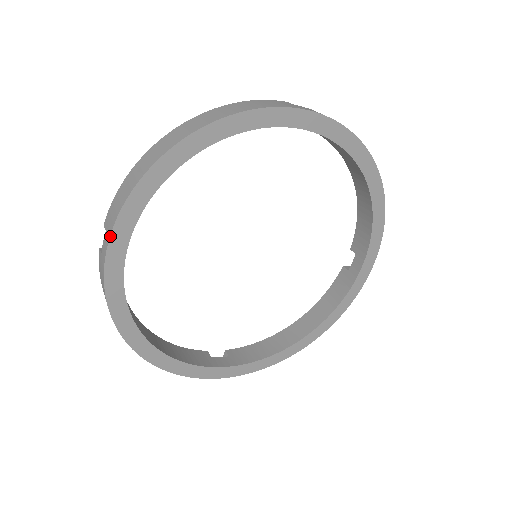
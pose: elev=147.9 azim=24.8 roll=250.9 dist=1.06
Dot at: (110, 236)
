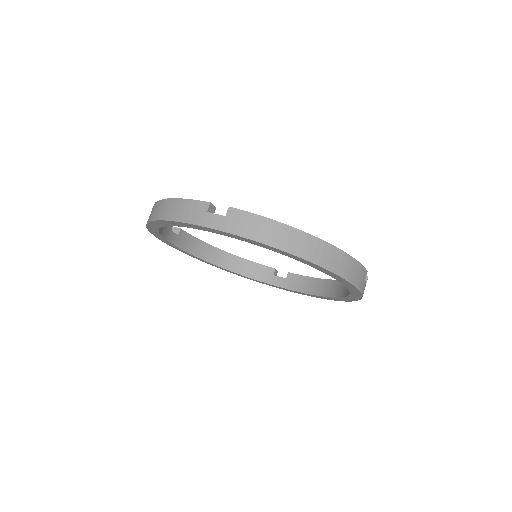
Dot at: (223, 231)
